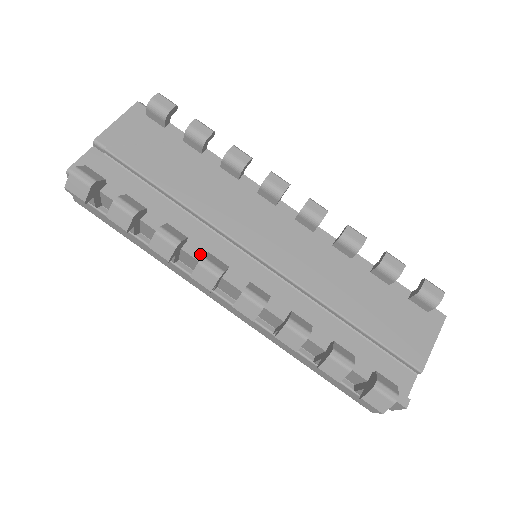
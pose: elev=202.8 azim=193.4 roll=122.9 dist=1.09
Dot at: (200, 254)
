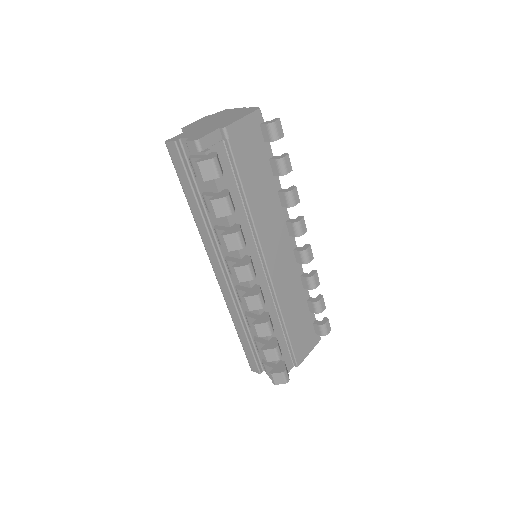
Dot at: (243, 252)
